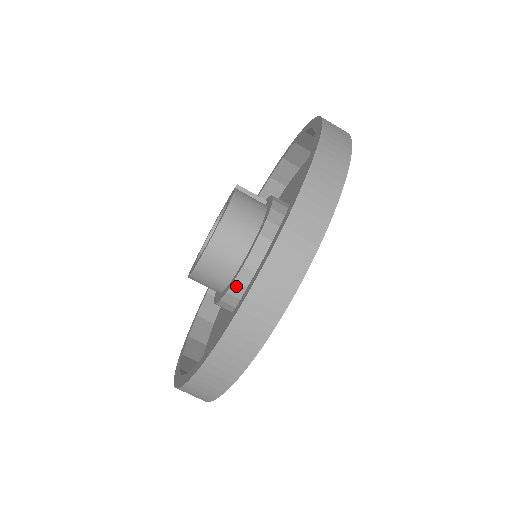
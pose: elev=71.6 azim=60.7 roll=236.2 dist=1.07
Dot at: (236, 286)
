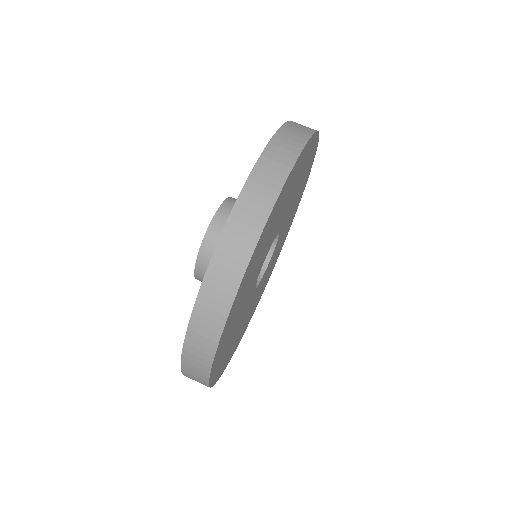
Dot at: occluded
